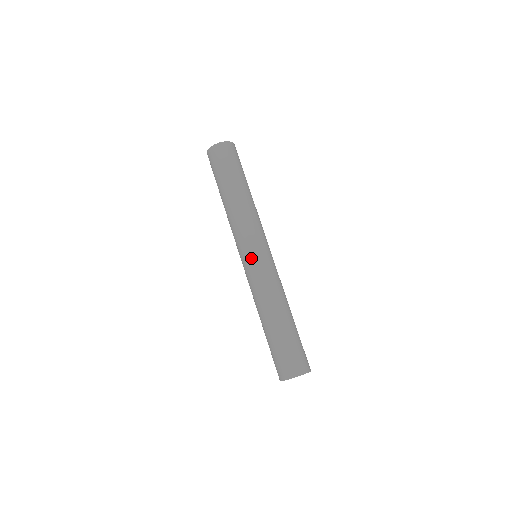
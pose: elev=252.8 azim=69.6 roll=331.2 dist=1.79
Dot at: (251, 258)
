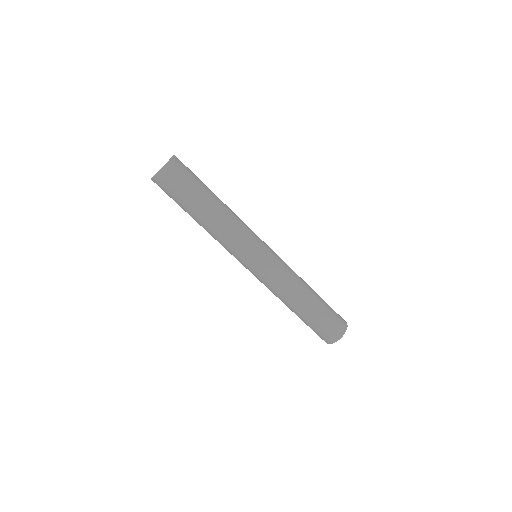
Dot at: (251, 270)
